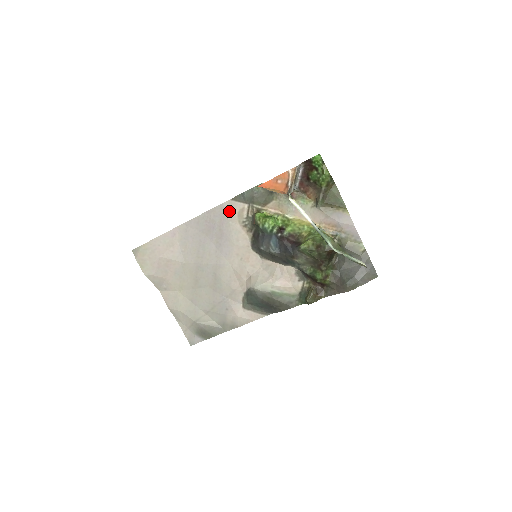
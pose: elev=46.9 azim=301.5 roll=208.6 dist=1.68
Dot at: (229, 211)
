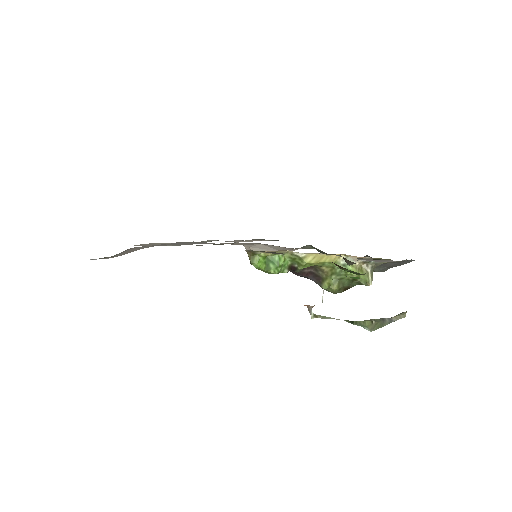
Dot at: occluded
